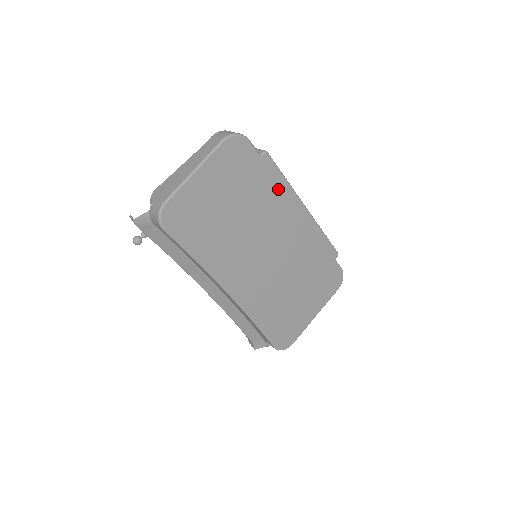
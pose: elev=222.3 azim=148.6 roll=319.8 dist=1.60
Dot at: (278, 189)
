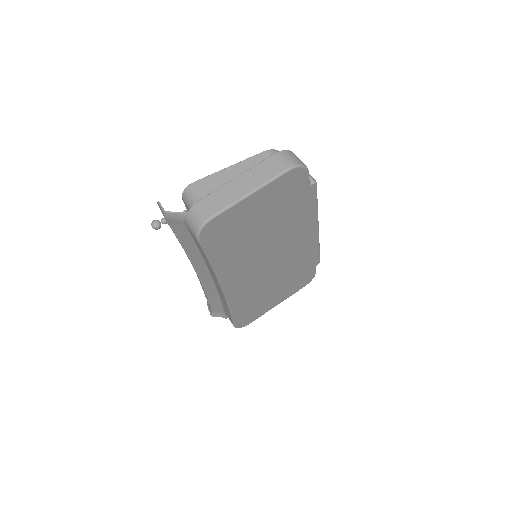
Dot at: (307, 212)
